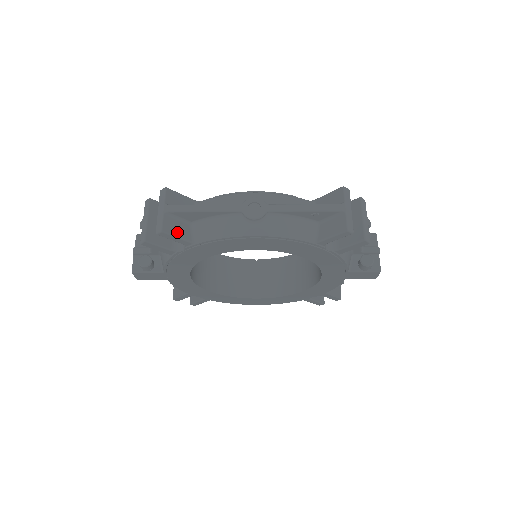
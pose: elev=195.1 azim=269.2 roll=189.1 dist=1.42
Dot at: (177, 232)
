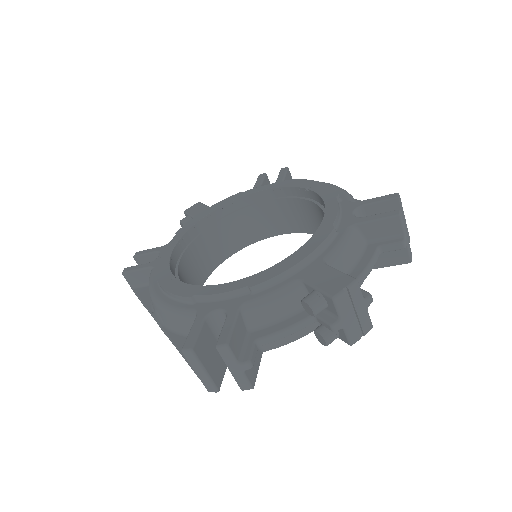
Dot at: occluded
